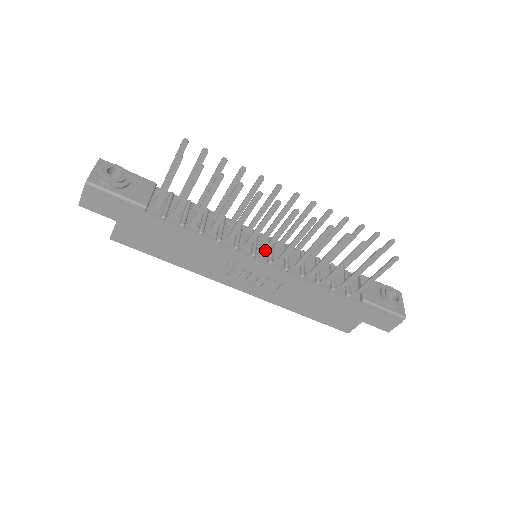
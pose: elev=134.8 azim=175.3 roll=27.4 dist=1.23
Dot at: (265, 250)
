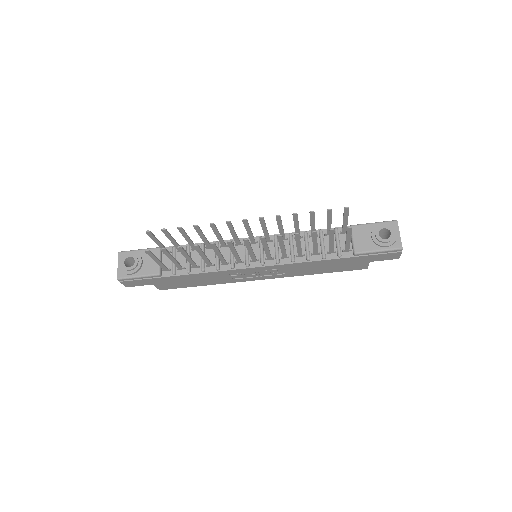
Dot at: (253, 259)
